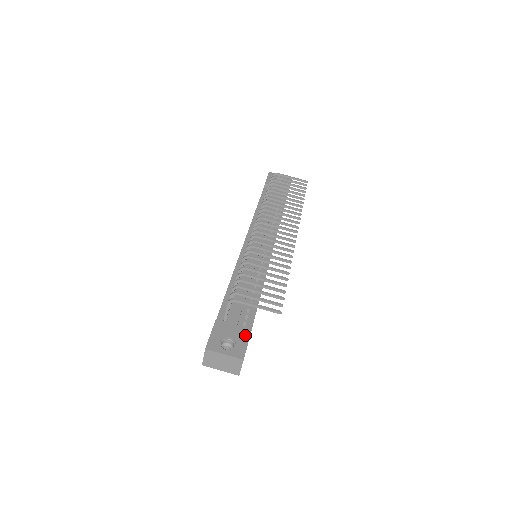
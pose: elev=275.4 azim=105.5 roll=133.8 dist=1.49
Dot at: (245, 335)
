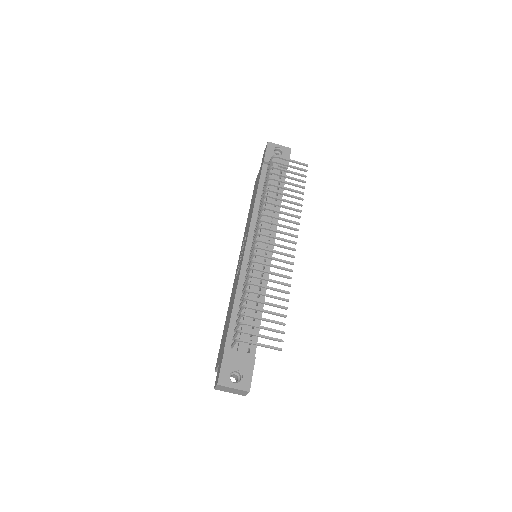
Dot at: (250, 365)
